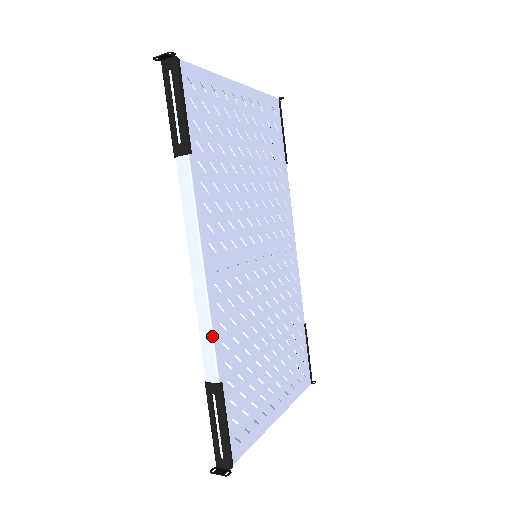
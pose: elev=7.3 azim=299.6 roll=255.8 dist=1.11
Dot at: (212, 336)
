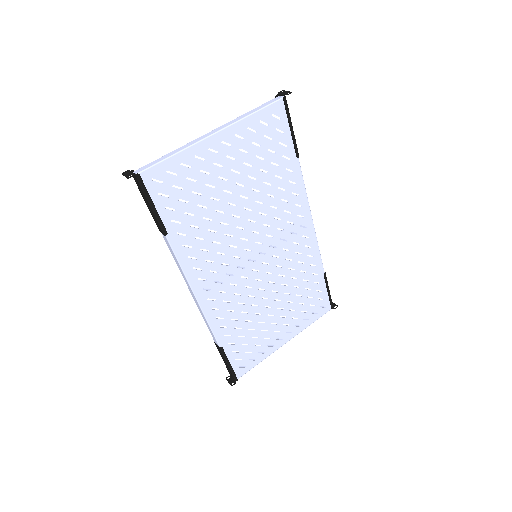
Dot at: (210, 327)
